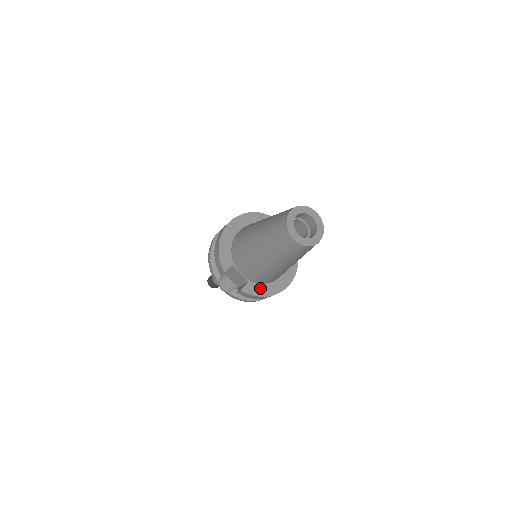
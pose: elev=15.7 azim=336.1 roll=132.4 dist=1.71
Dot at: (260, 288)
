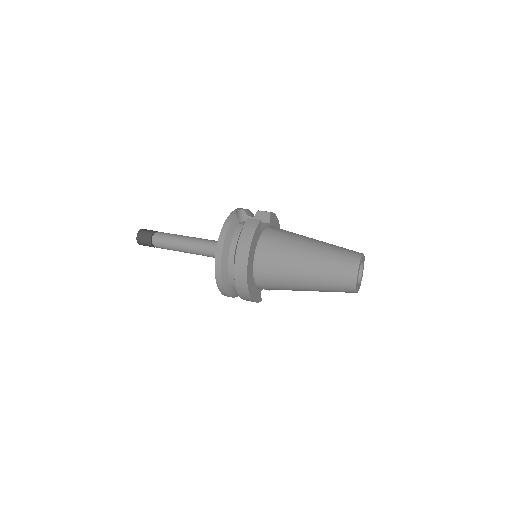
Dot at: occluded
